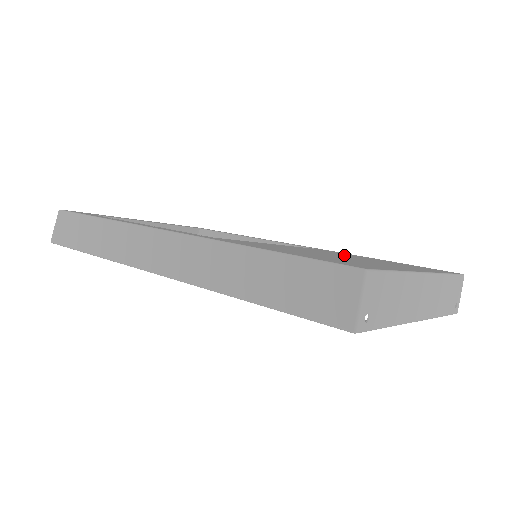
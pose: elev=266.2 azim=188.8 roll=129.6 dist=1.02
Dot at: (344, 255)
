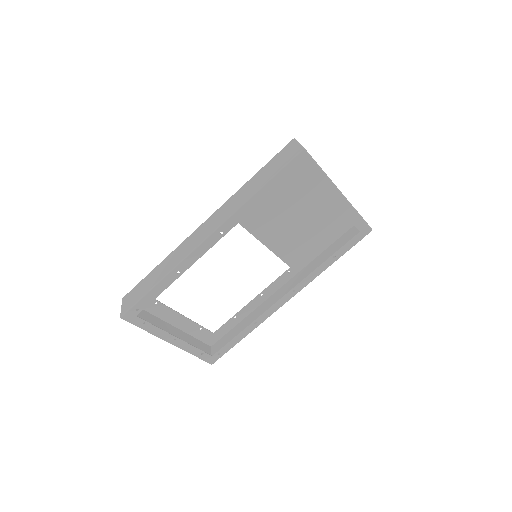
Dot at: (300, 232)
